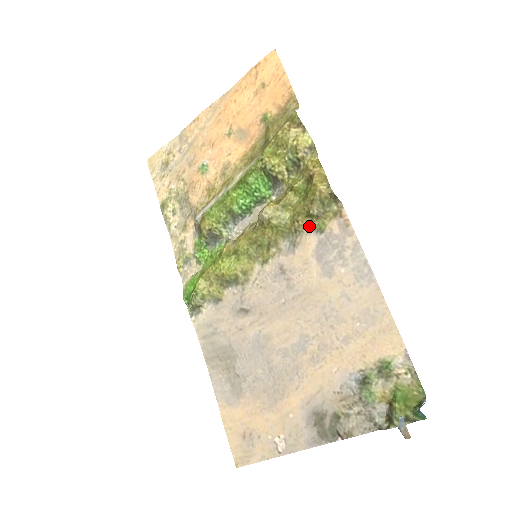
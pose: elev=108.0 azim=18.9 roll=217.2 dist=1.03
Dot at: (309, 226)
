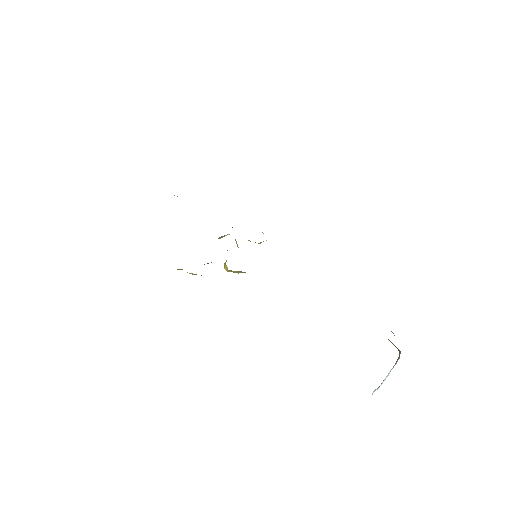
Dot at: occluded
